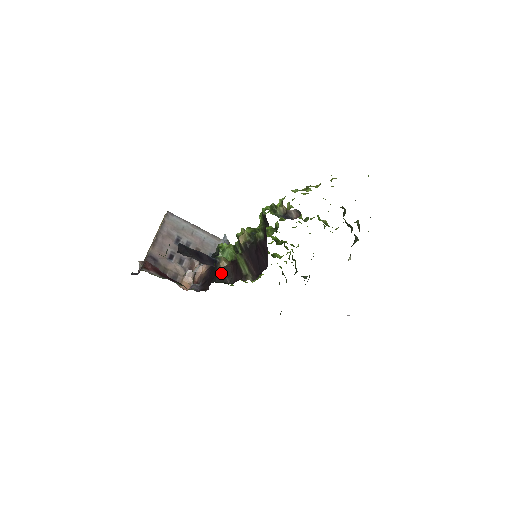
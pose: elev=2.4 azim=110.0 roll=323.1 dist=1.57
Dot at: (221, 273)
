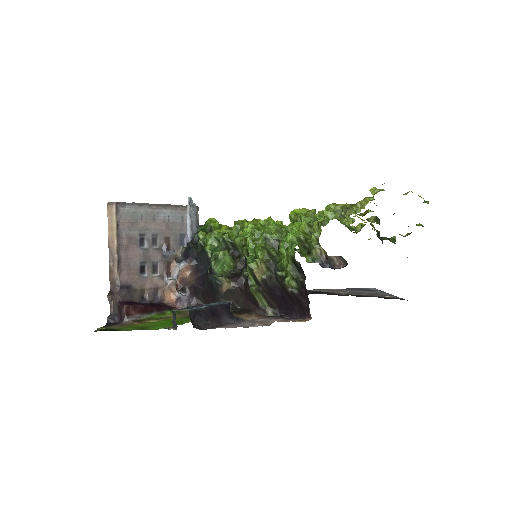
Dot at: (225, 297)
